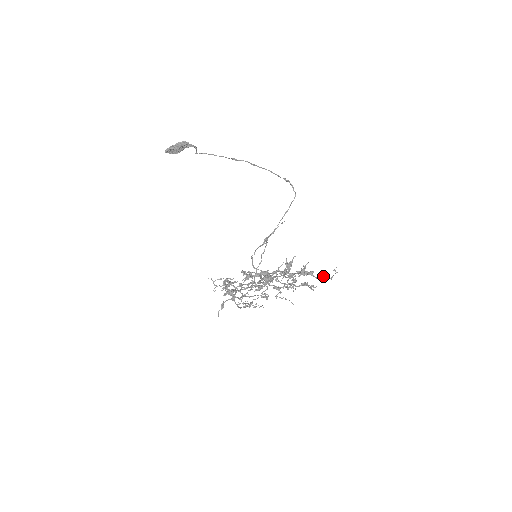
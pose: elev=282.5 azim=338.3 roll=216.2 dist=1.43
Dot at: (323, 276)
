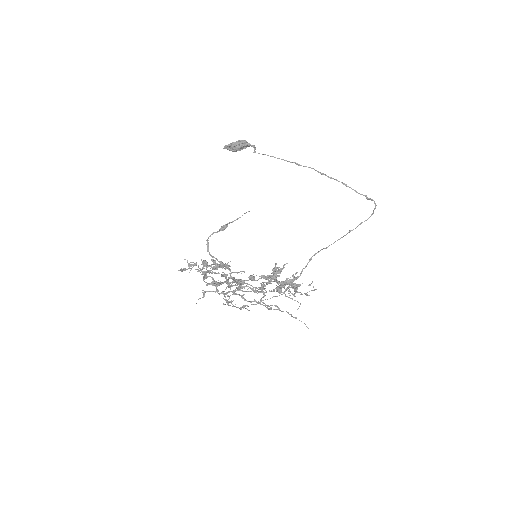
Dot at: occluded
